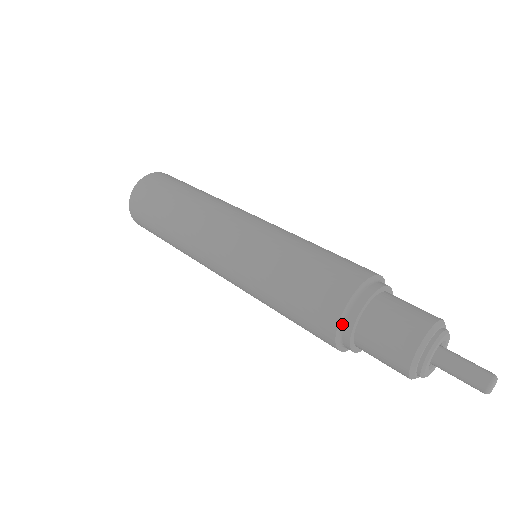
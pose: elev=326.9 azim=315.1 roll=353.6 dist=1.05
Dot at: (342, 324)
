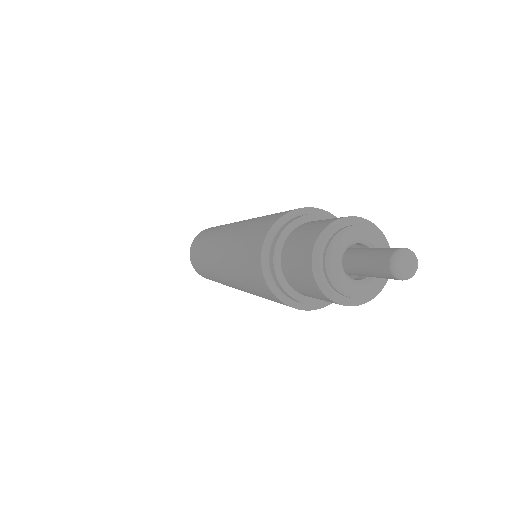
Dot at: (271, 241)
